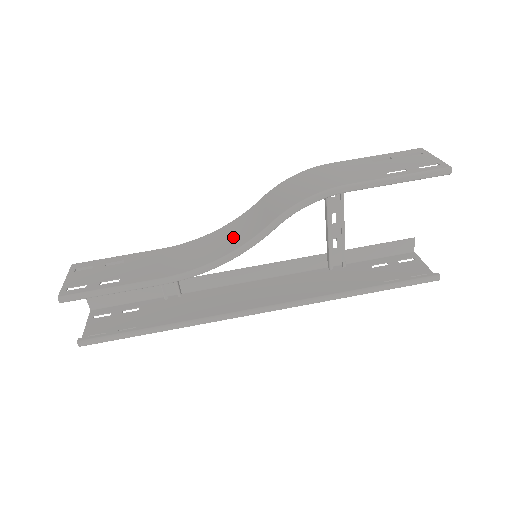
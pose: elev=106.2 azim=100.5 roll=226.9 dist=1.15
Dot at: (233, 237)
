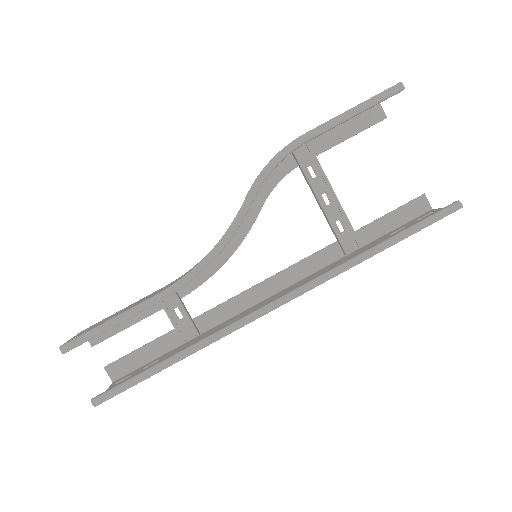
Dot at: occluded
